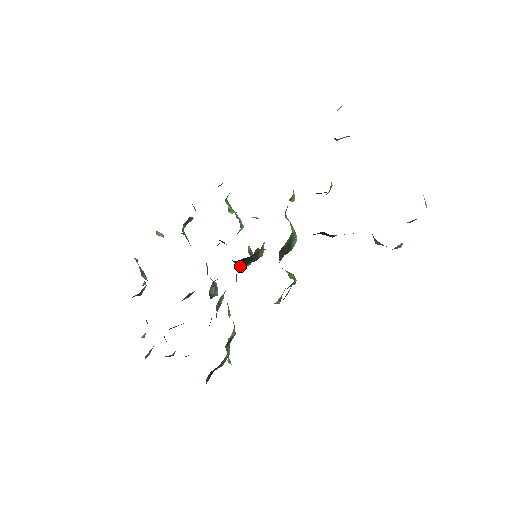
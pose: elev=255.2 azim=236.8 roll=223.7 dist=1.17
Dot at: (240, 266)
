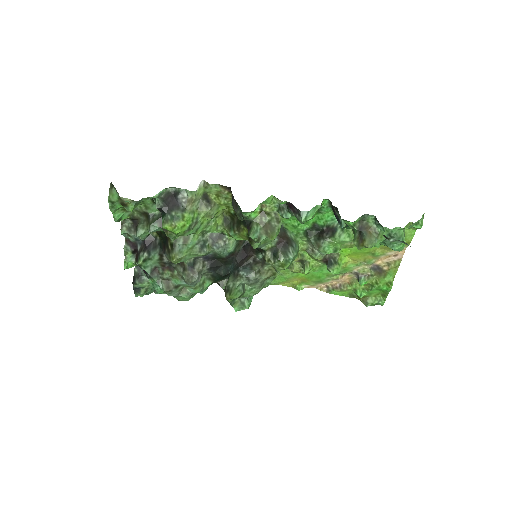
Dot at: (229, 281)
